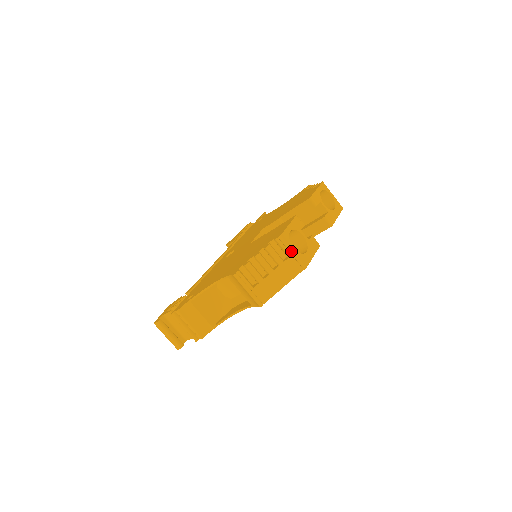
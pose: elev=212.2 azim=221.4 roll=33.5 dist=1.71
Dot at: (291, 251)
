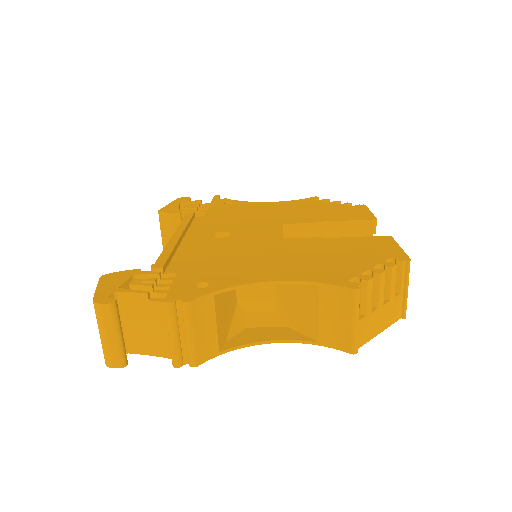
Dot at: occluded
